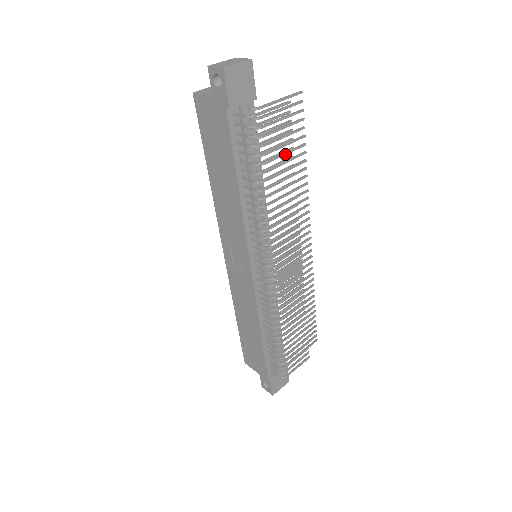
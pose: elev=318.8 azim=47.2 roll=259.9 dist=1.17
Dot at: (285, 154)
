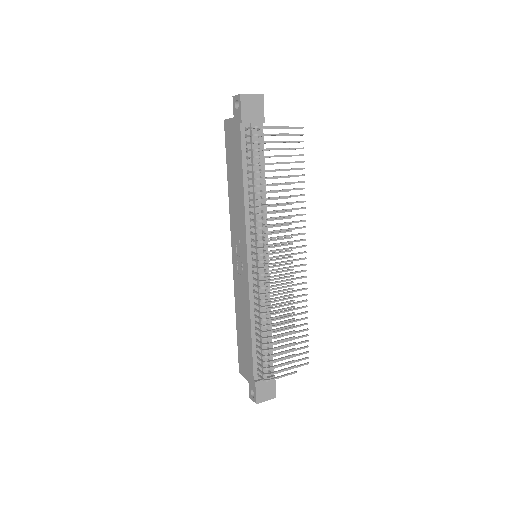
Dot at: occluded
